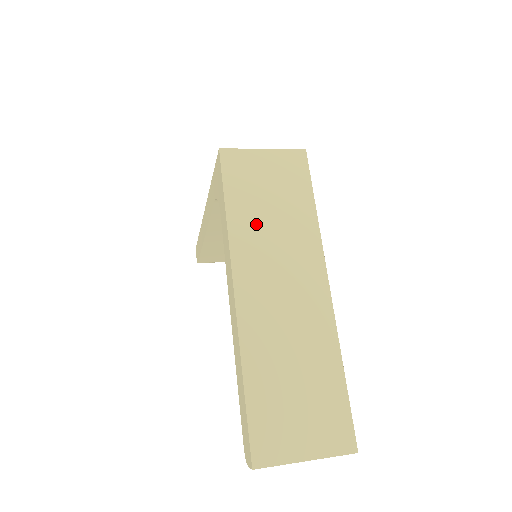
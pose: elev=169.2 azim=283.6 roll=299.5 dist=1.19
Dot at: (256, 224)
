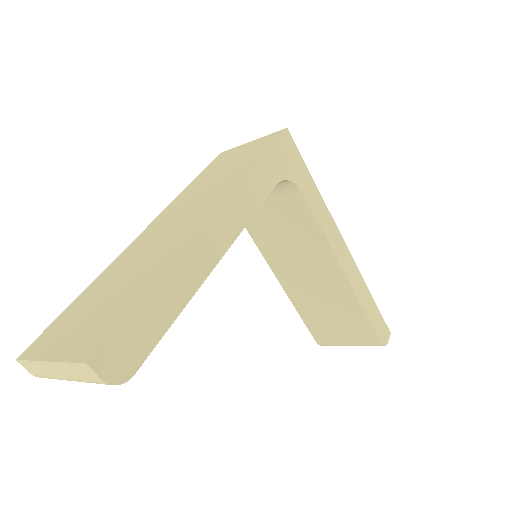
Dot at: (200, 187)
